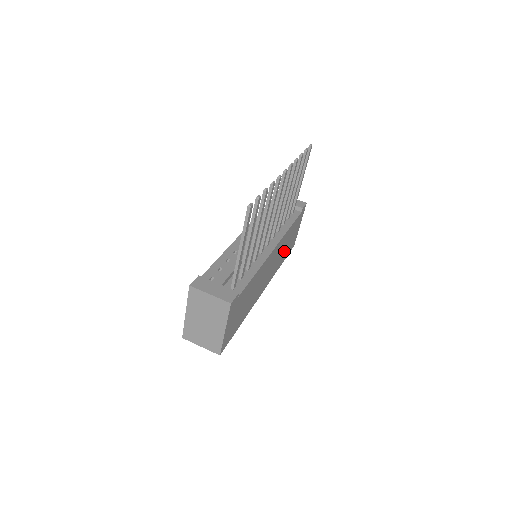
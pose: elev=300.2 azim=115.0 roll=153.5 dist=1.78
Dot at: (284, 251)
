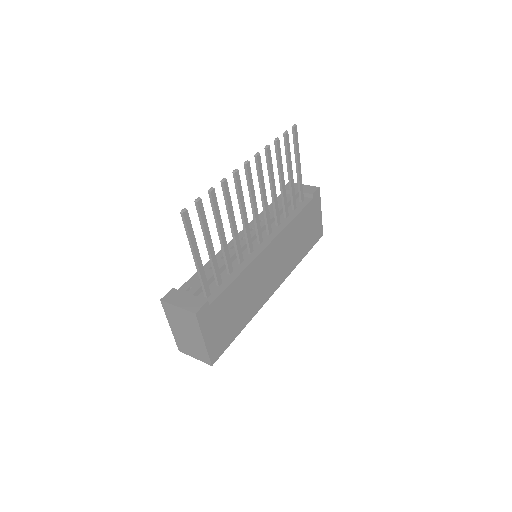
Dot at: (299, 244)
